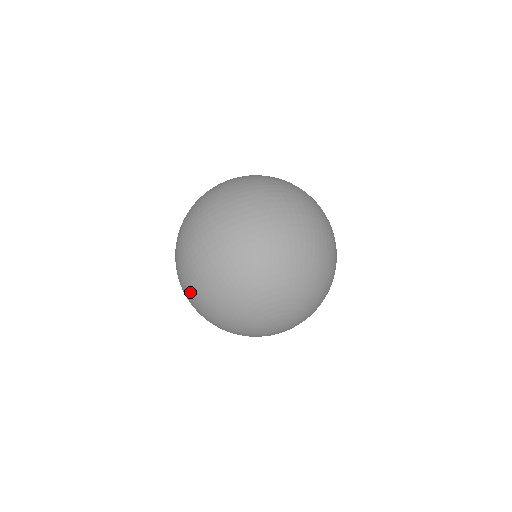
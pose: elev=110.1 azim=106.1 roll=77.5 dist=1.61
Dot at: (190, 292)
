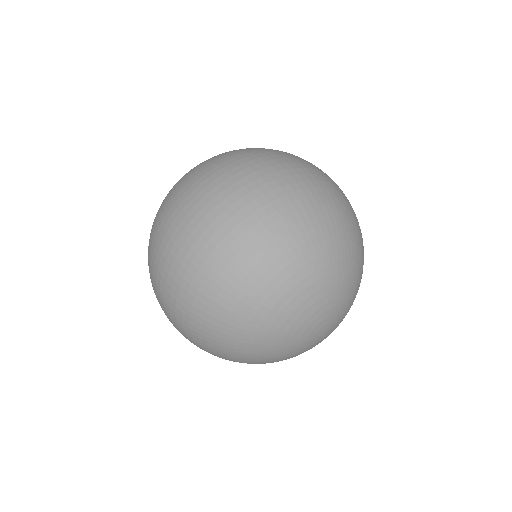
Dot at: (191, 330)
